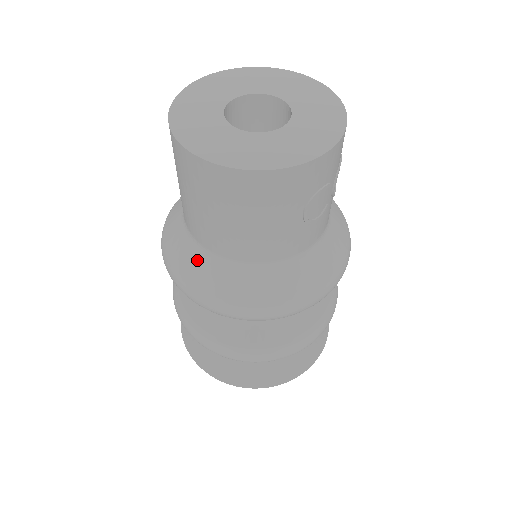
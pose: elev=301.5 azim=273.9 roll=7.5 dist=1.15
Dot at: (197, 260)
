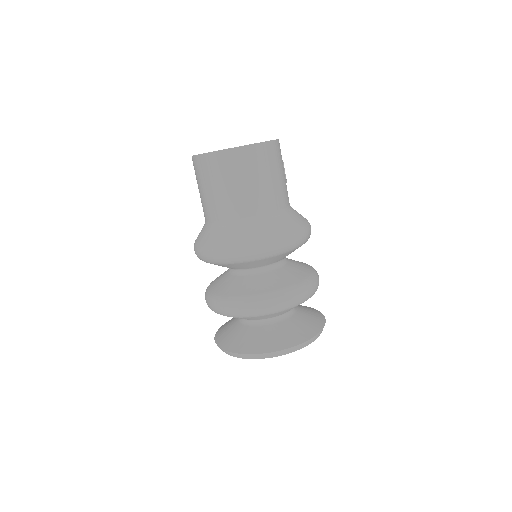
Dot at: (255, 227)
